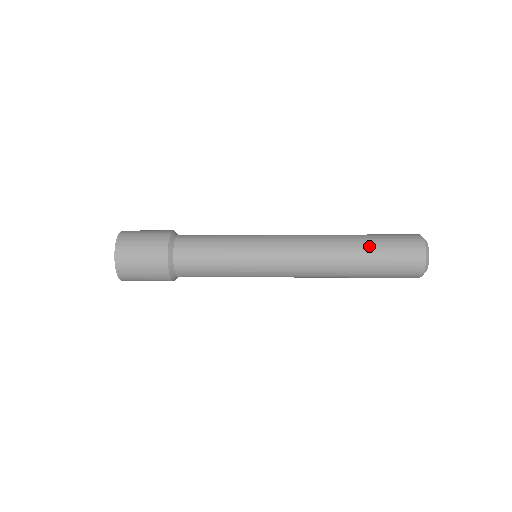
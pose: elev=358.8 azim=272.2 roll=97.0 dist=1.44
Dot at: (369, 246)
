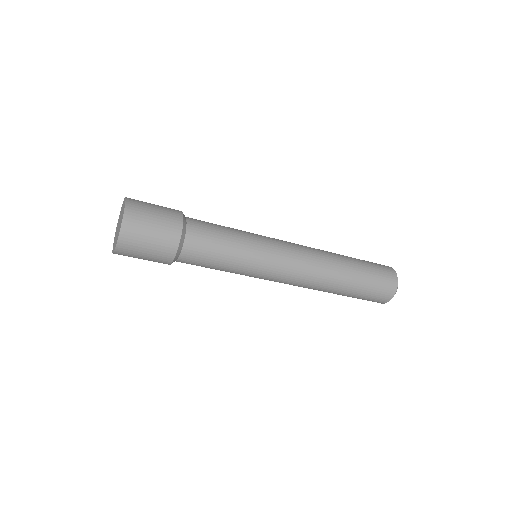
Dot at: (356, 261)
